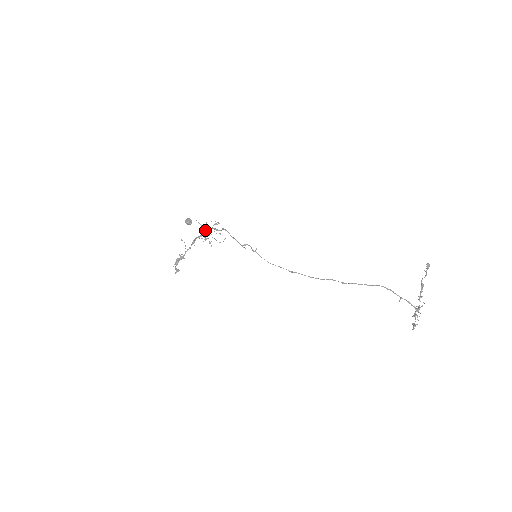
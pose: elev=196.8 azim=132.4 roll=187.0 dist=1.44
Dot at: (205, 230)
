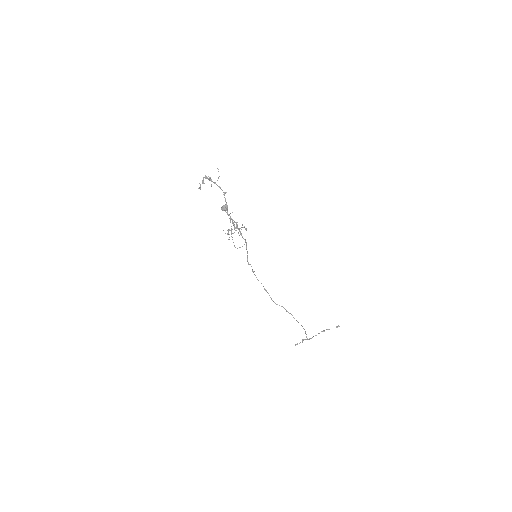
Dot at: (231, 232)
